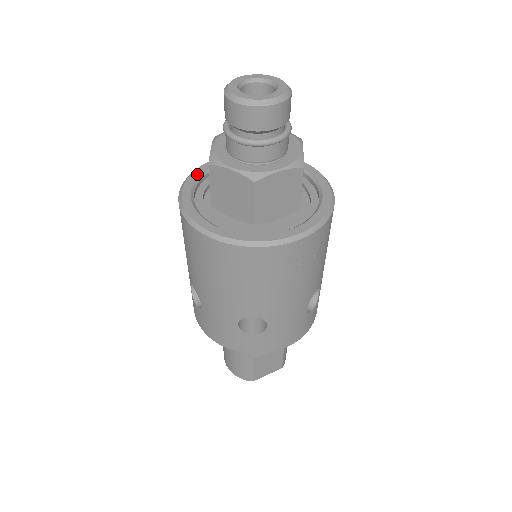
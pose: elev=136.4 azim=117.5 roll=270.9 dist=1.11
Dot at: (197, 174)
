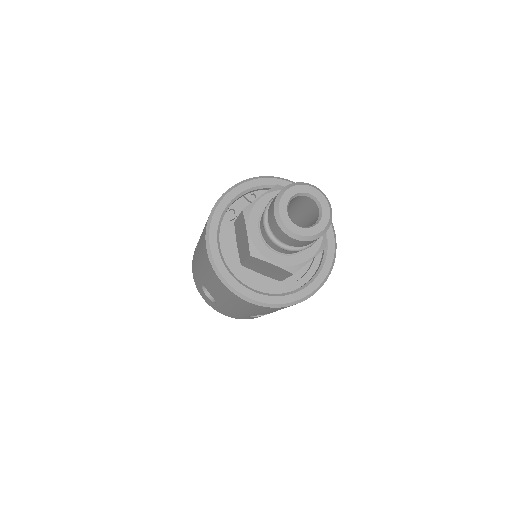
Dot at: (216, 223)
